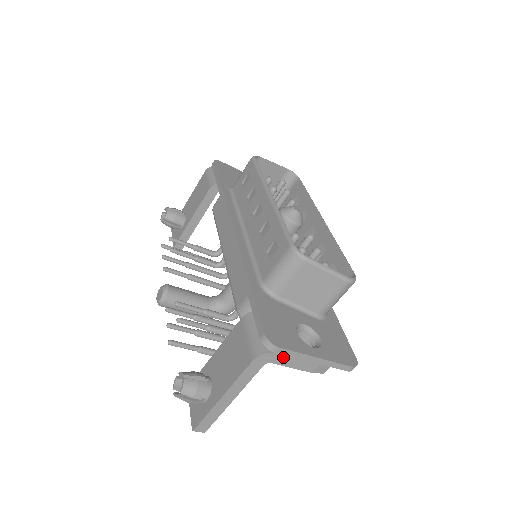
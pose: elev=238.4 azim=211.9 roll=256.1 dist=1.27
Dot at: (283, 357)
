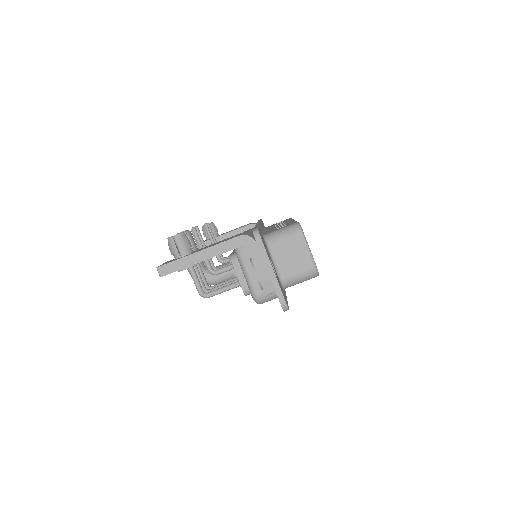
Dot at: (257, 250)
